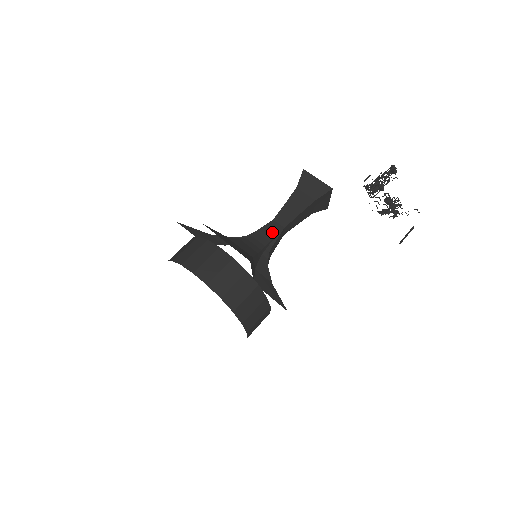
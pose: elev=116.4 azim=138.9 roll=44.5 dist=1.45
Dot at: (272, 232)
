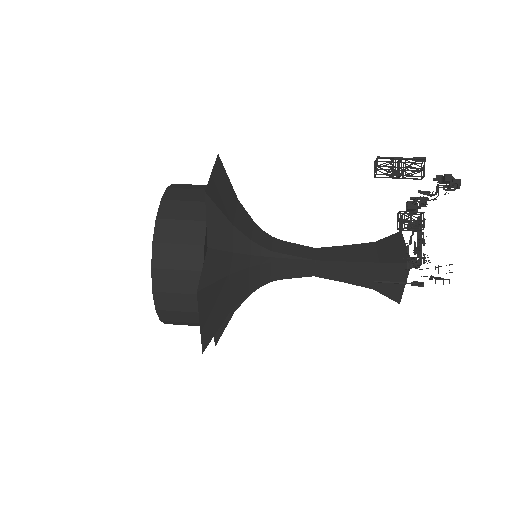
Dot at: (298, 252)
